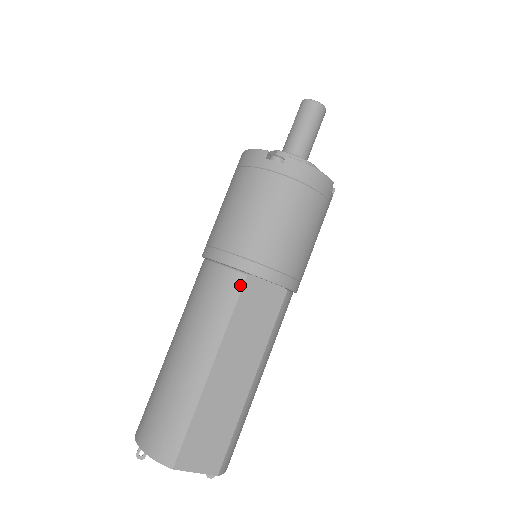
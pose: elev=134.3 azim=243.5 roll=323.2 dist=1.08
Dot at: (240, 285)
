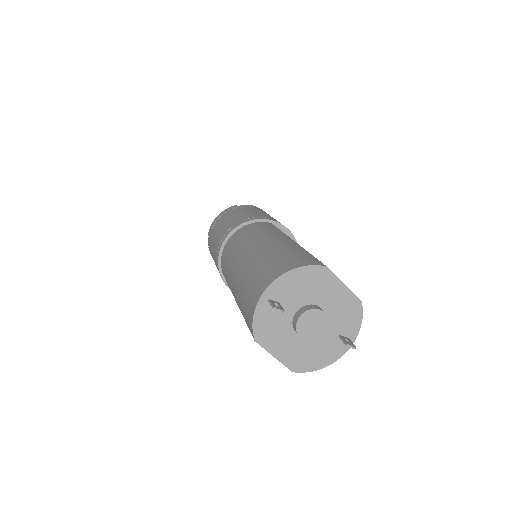
Dot at: (271, 224)
